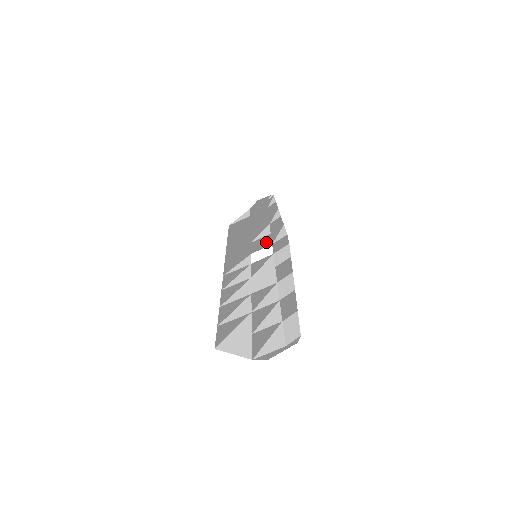
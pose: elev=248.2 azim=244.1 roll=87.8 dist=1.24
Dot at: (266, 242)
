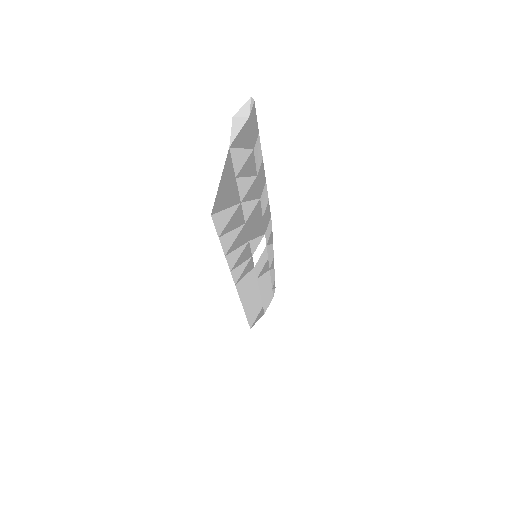
Dot at: (264, 256)
